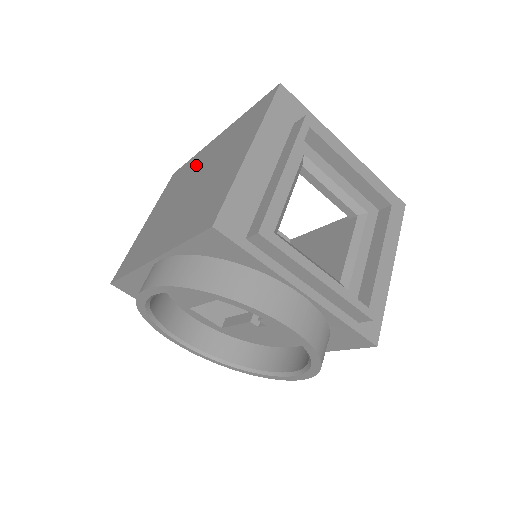
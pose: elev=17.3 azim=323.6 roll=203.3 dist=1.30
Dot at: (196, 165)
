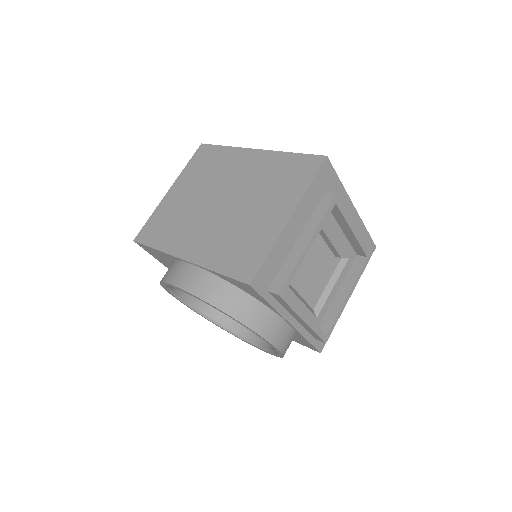
Dot at: (231, 168)
